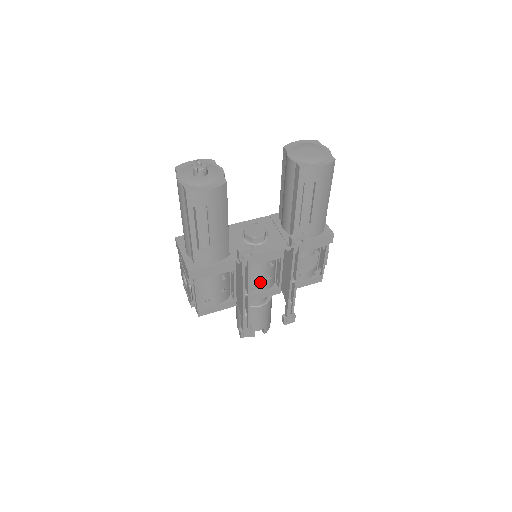
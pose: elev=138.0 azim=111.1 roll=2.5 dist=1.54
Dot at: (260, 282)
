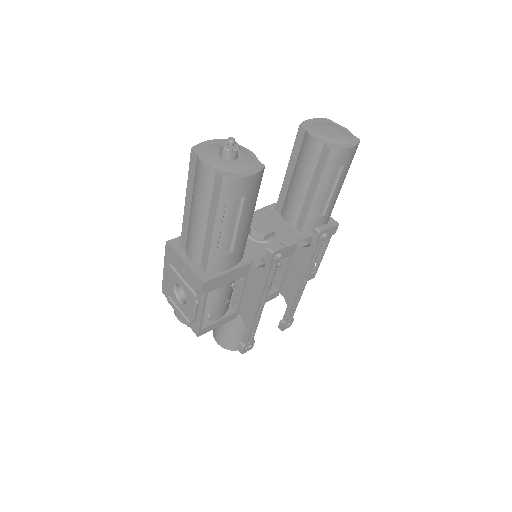
Dot at: occluded
